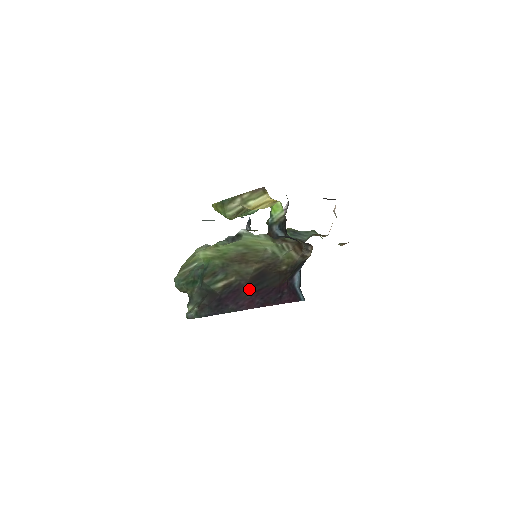
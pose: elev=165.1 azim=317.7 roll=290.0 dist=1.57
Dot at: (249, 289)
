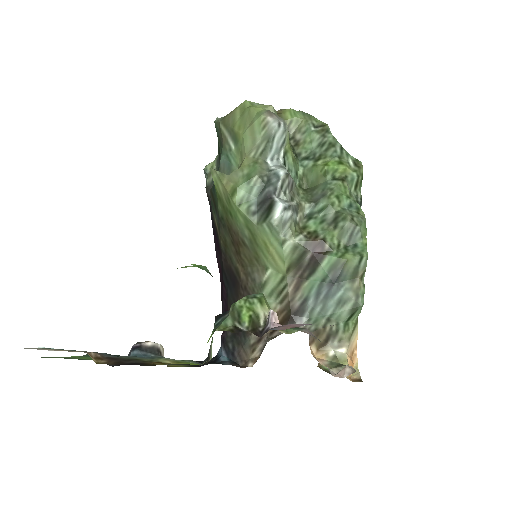
Dot at: (222, 267)
